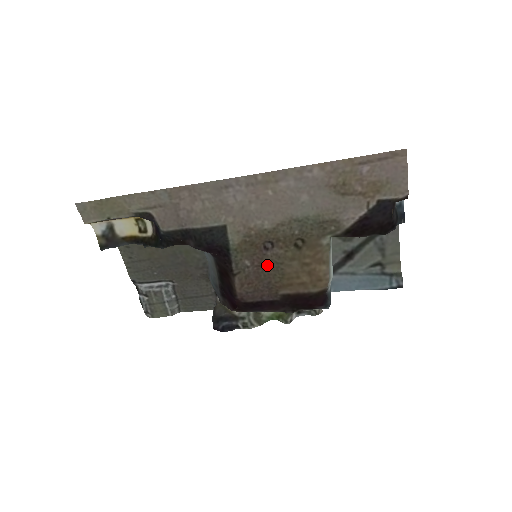
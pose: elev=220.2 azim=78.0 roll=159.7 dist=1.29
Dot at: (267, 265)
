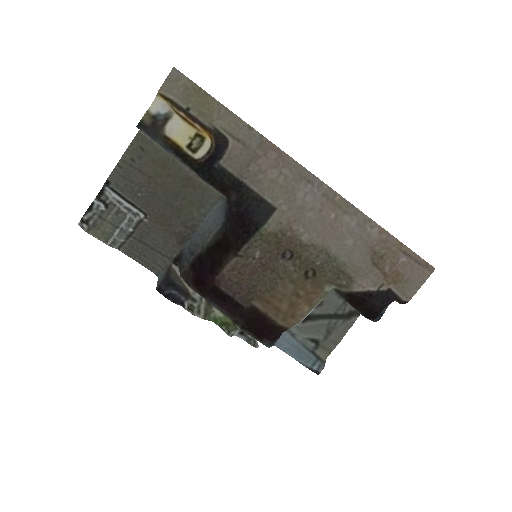
Dot at: (269, 270)
